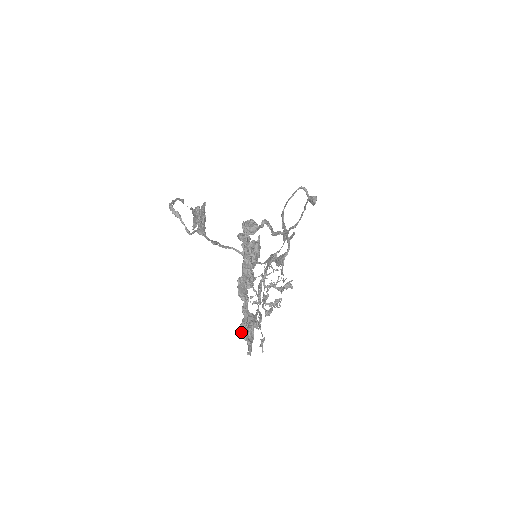
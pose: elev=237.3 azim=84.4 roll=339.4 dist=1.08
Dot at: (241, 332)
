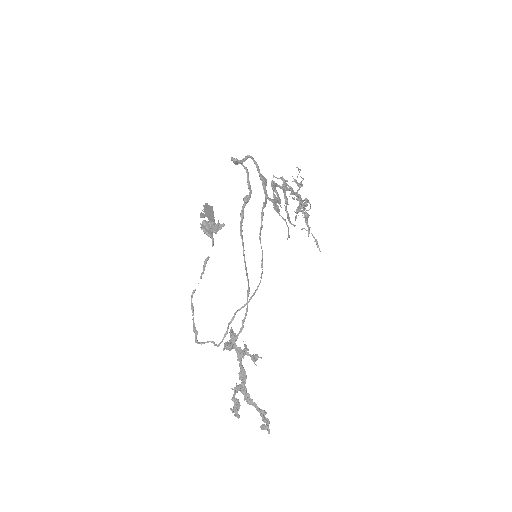
Dot at: (261, 427)
